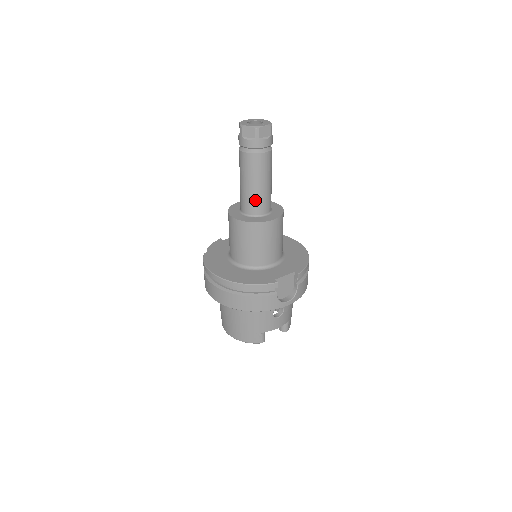
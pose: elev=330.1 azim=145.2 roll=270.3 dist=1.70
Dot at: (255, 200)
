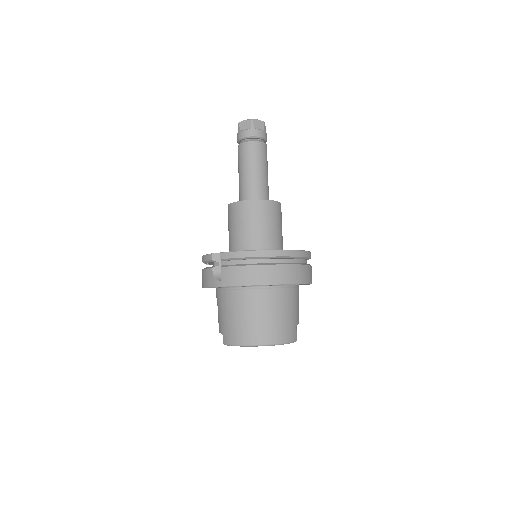
Dot at: (266, 186)
